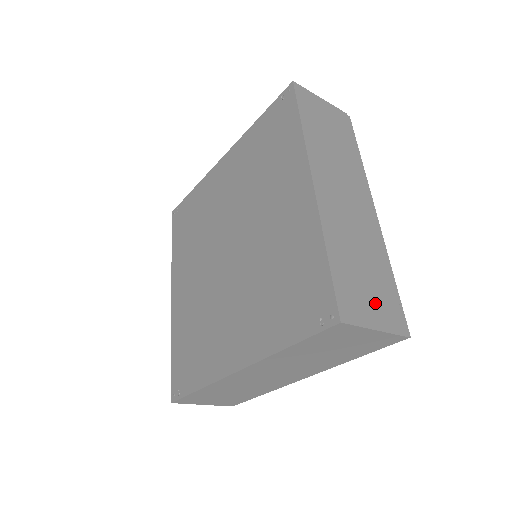
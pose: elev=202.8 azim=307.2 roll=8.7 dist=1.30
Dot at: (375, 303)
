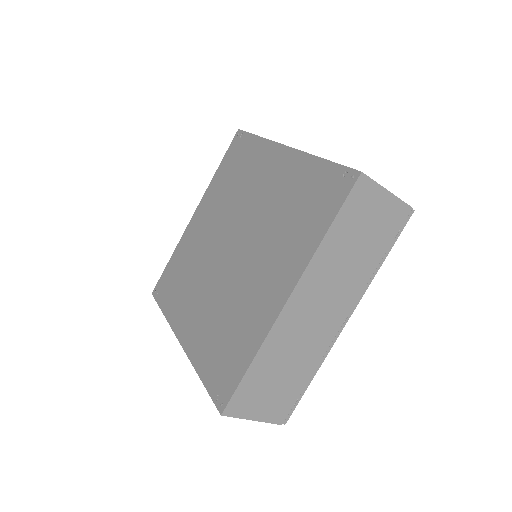
Dot at: (269, 402)
